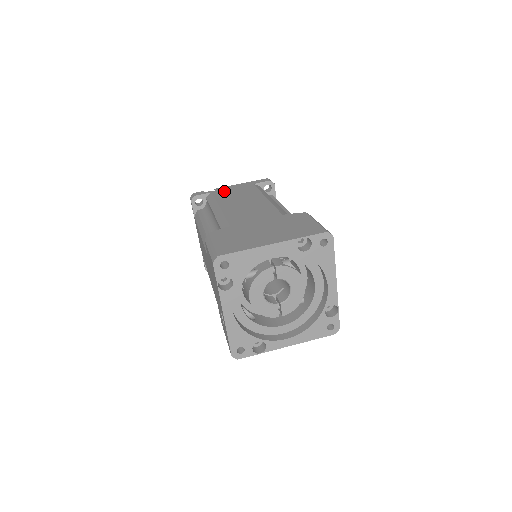
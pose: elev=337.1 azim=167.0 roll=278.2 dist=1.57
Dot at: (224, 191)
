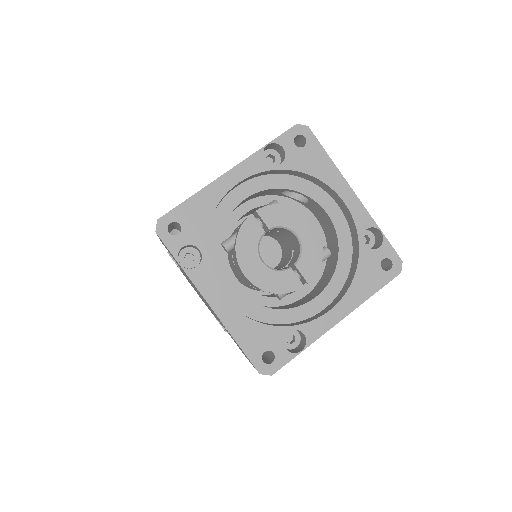
Dot at: occluded
